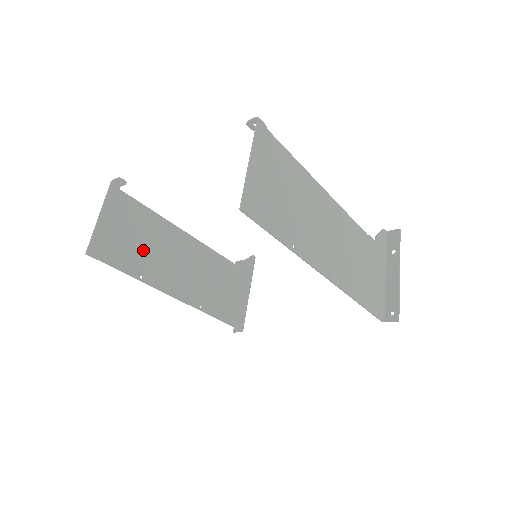
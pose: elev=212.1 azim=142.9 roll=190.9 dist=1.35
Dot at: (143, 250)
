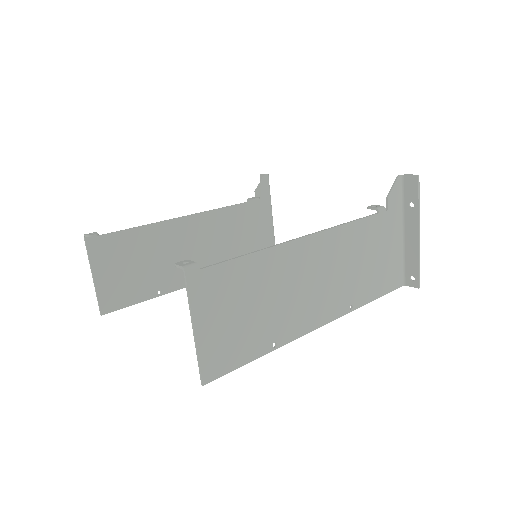
Dot at: (148, 270)
